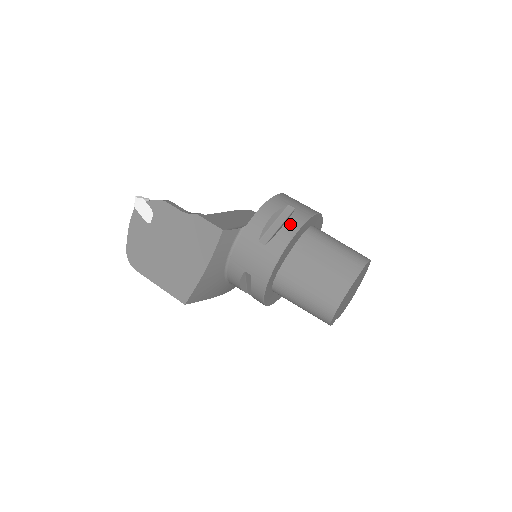
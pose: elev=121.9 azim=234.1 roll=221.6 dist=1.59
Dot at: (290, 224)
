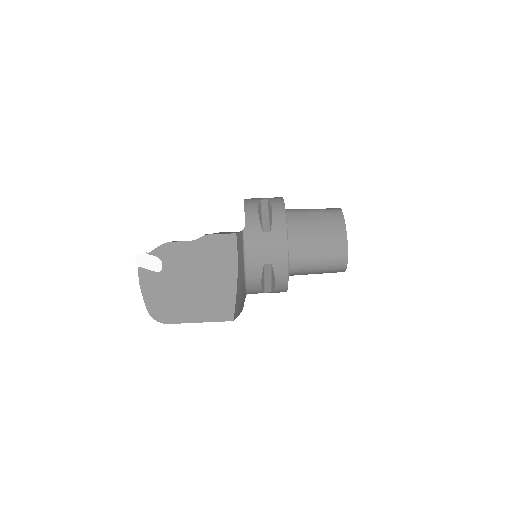
Dot at: (276, 208)
